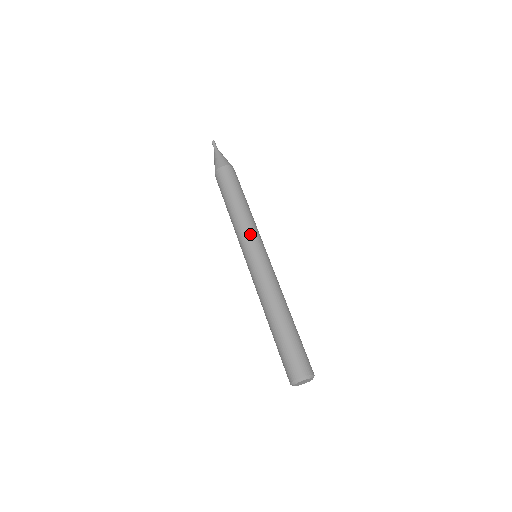
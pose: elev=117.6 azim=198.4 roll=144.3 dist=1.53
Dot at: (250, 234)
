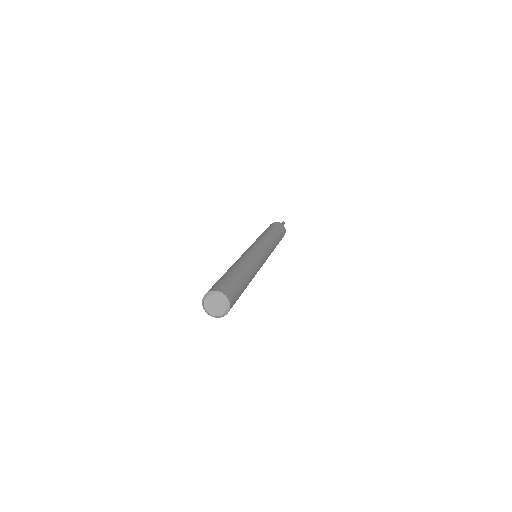
Dot at: (269, 245)
